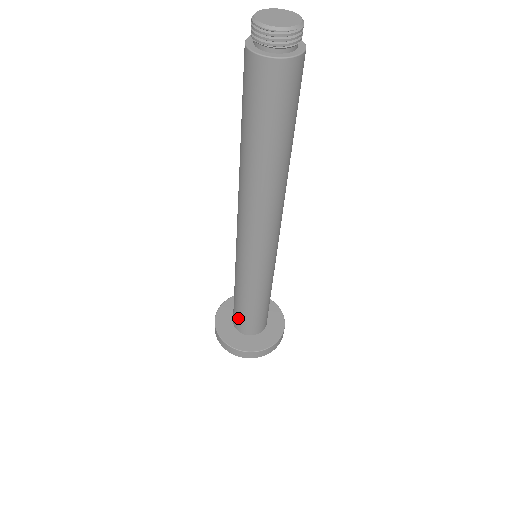
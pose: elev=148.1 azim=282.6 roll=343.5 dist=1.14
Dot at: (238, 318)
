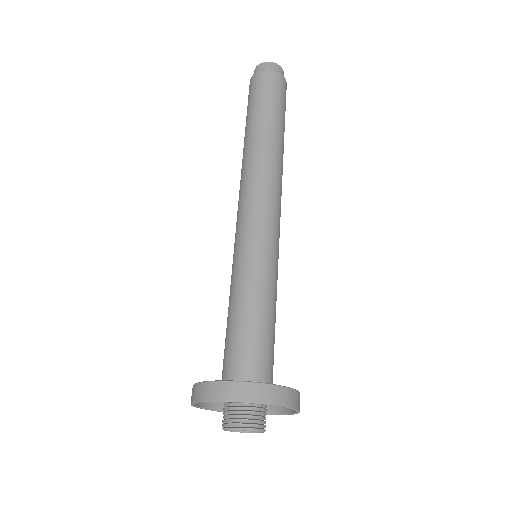
Dot at: occluded
